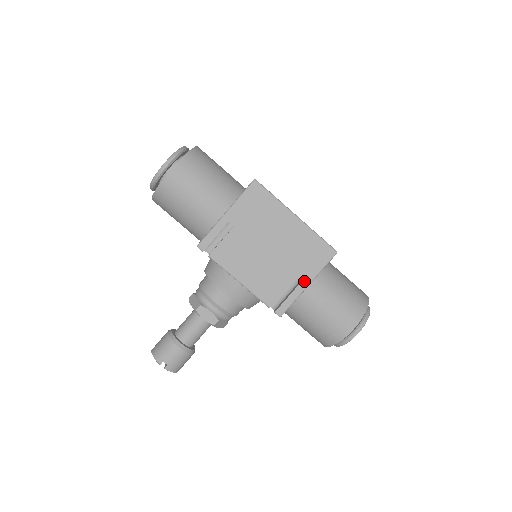
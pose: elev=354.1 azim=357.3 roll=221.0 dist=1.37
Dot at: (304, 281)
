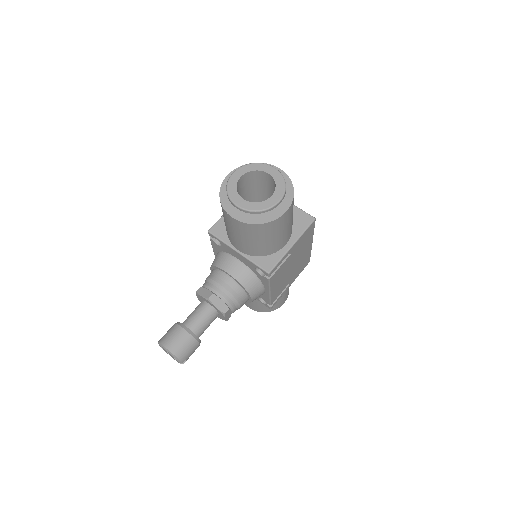
Dot at: (291, 283)
